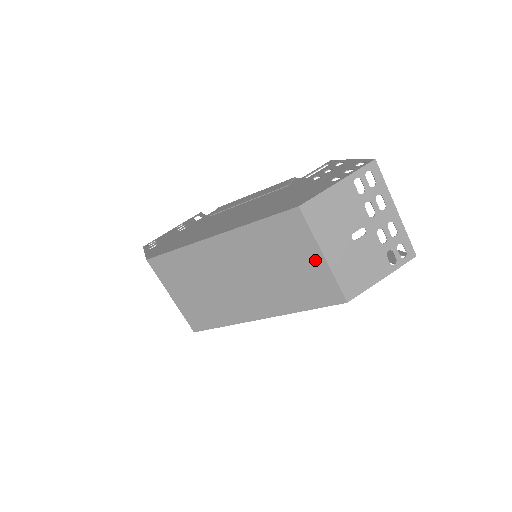
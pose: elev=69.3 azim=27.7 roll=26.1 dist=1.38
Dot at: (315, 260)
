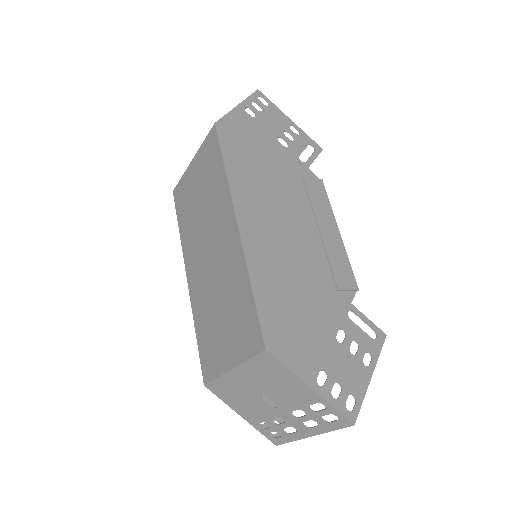
Dot at: (228, 357)
